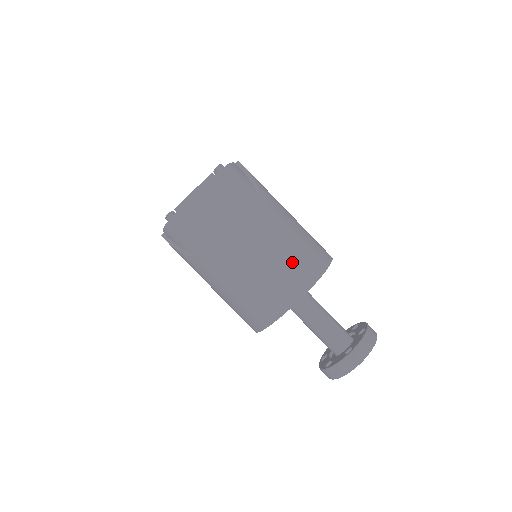
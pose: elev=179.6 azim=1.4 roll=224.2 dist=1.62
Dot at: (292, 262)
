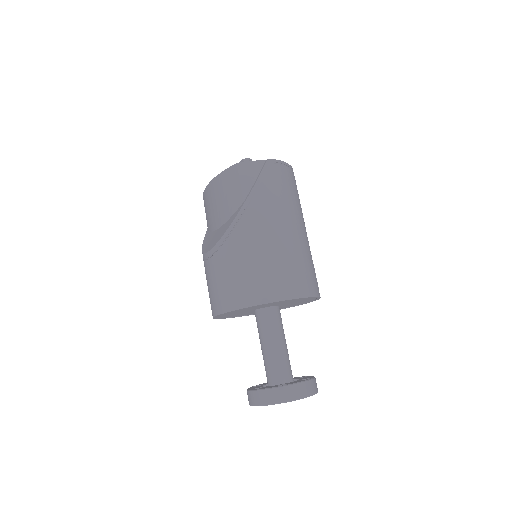
Dot at: (225, 280)
